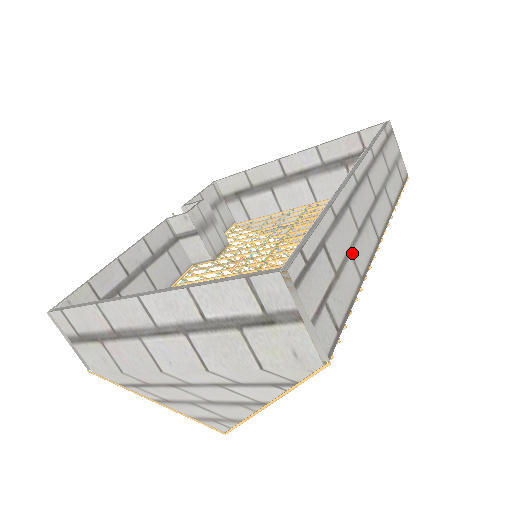
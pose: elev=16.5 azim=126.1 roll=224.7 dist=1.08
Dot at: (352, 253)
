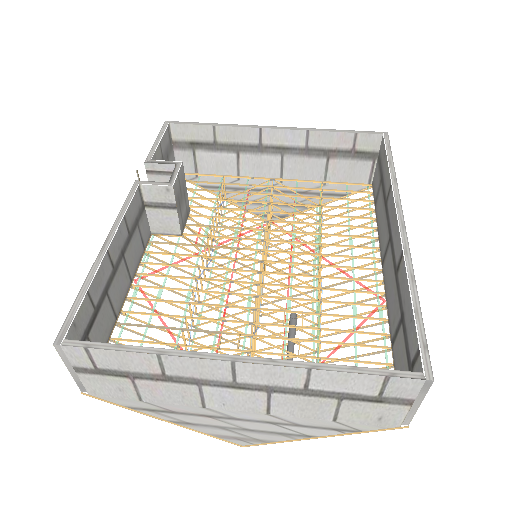
Dot at: occluded
